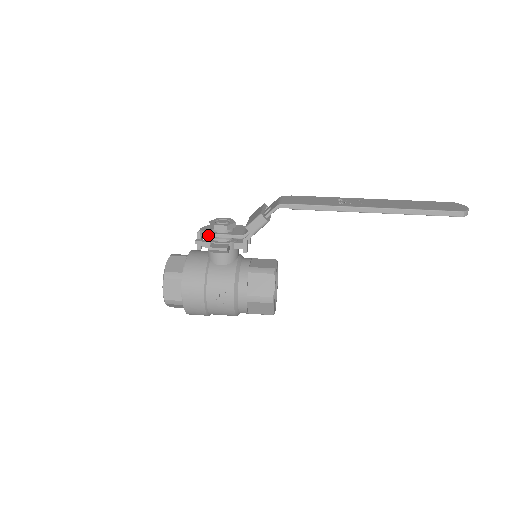
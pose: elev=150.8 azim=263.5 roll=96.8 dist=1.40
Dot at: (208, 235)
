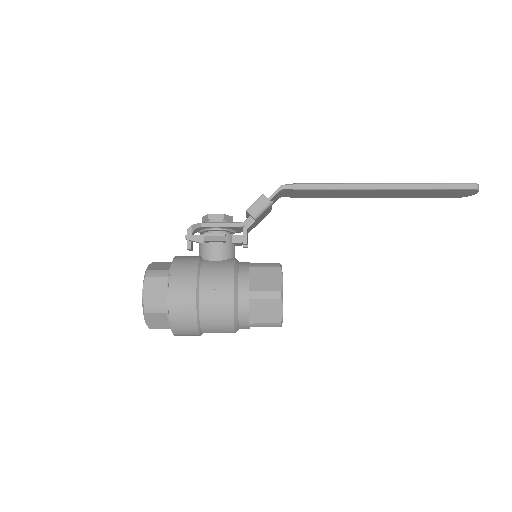
Dot at: (202, 224)
